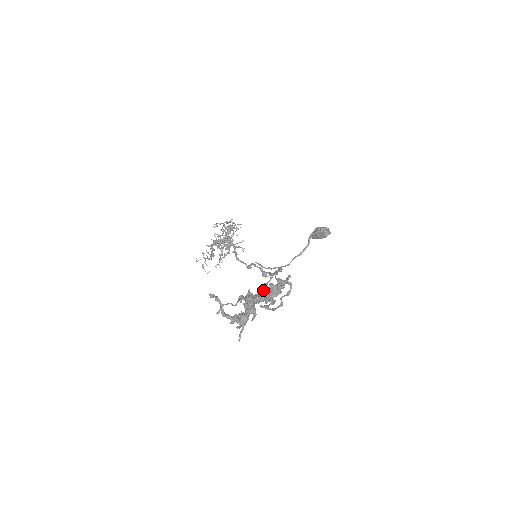
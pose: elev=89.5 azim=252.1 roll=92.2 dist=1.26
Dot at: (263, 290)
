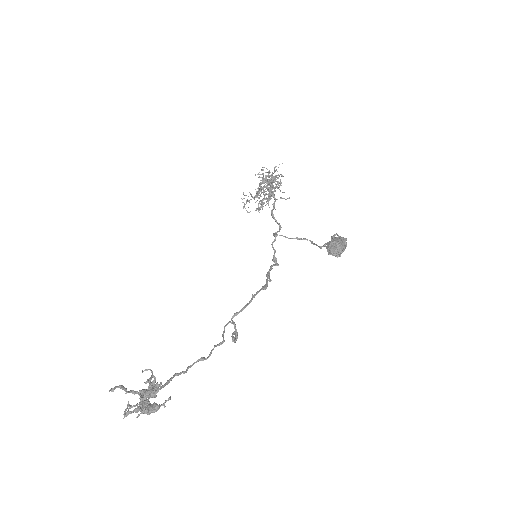
Dot at: (142, 406)
